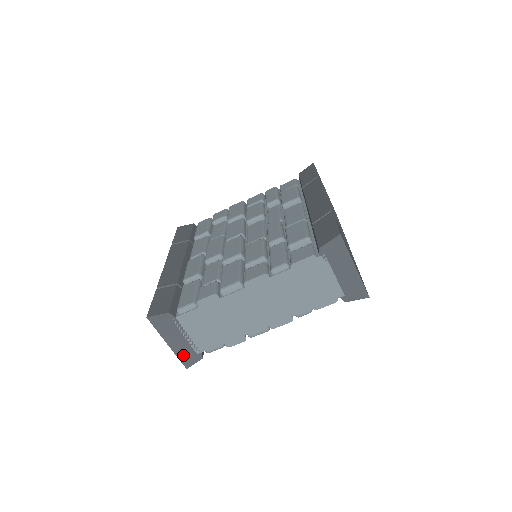
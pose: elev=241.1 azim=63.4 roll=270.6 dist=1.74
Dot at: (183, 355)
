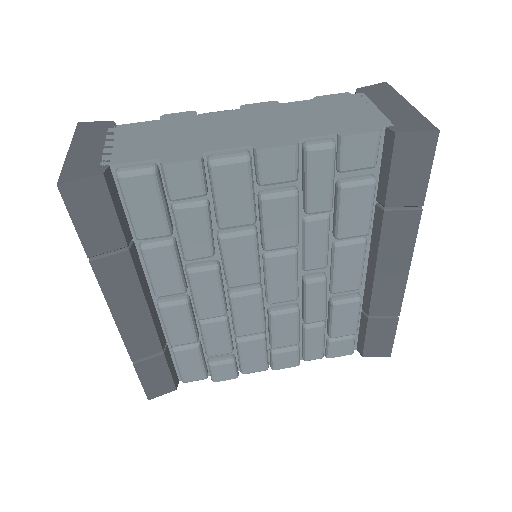
Dot at: (75, 166)
